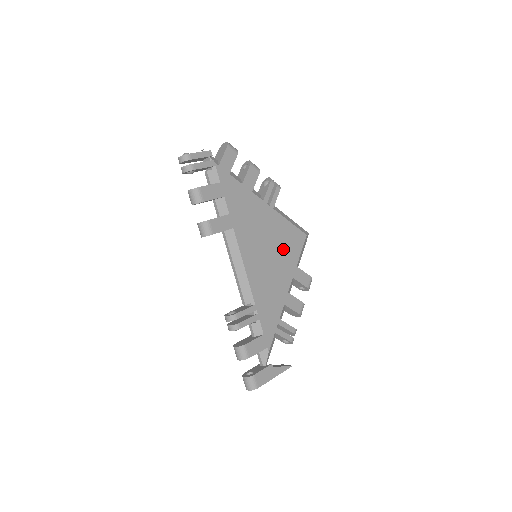
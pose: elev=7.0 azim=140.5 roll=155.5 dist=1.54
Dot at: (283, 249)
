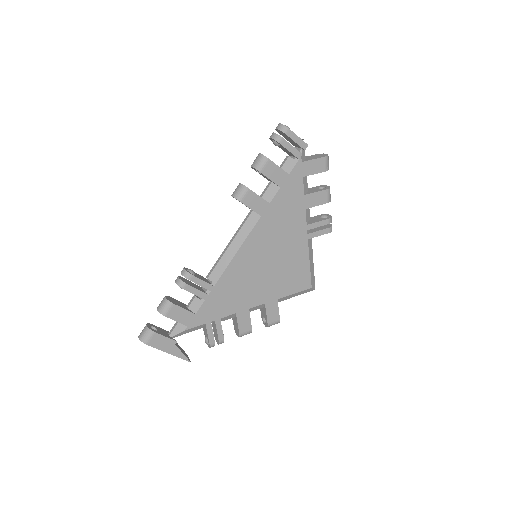
Dot at: (282, 275)
